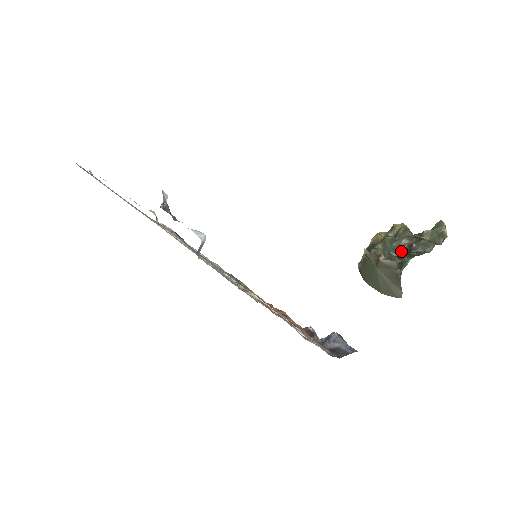
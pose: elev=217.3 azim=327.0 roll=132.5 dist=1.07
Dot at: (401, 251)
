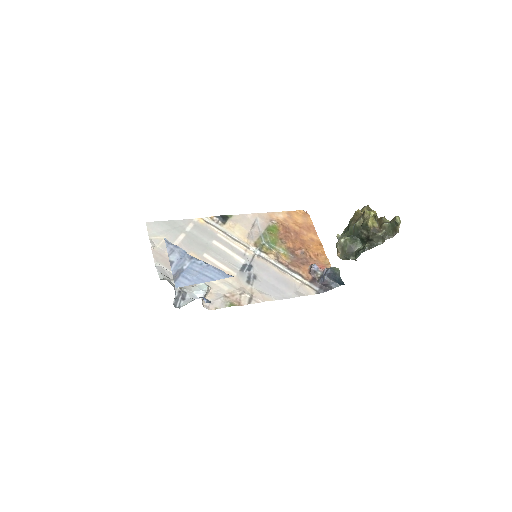
Dot at: (364, 237)
